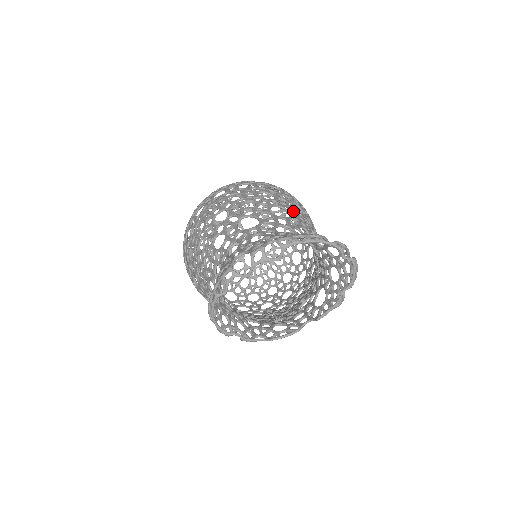
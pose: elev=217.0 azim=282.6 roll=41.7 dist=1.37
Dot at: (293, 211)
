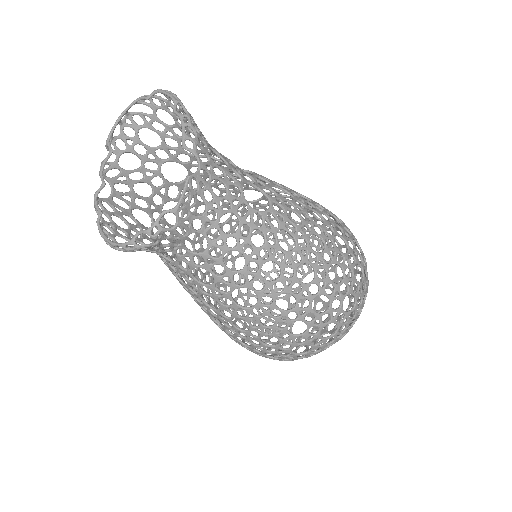
Dot at: (230, 190)
